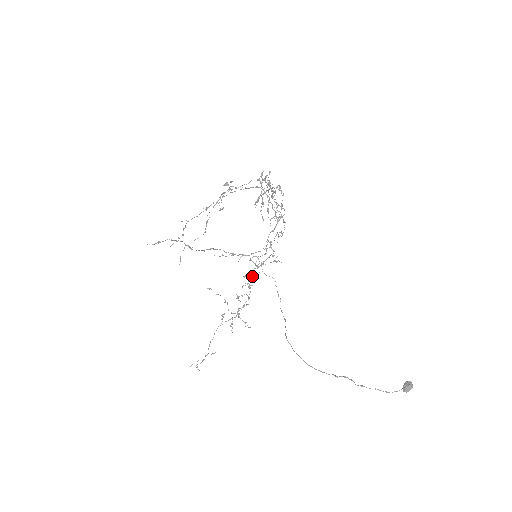
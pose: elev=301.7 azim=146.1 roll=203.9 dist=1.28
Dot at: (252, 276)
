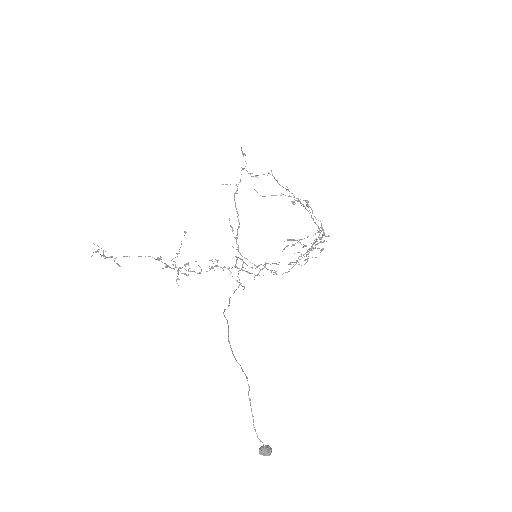
Dot at: occluded
